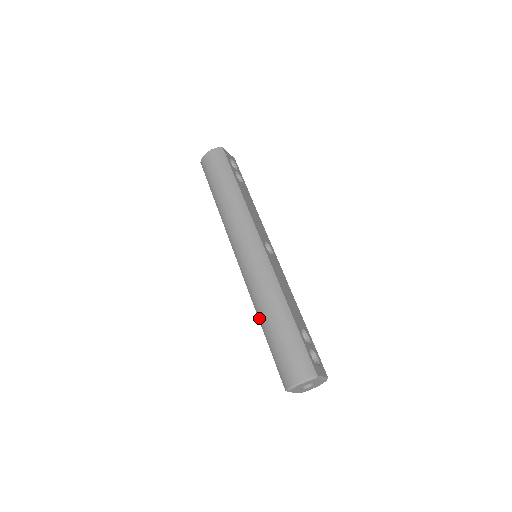
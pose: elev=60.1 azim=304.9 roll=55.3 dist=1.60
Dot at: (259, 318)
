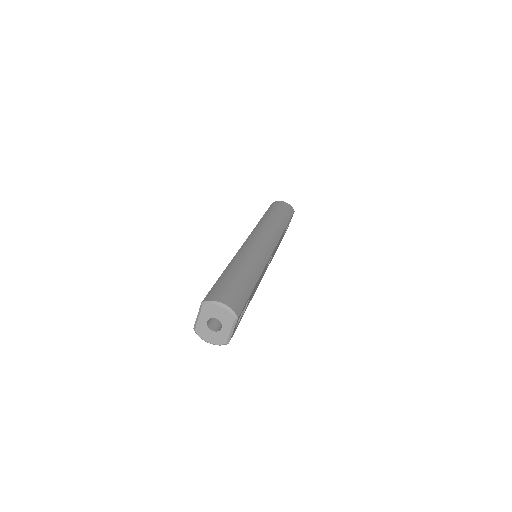
Dot at: (229, 265)
